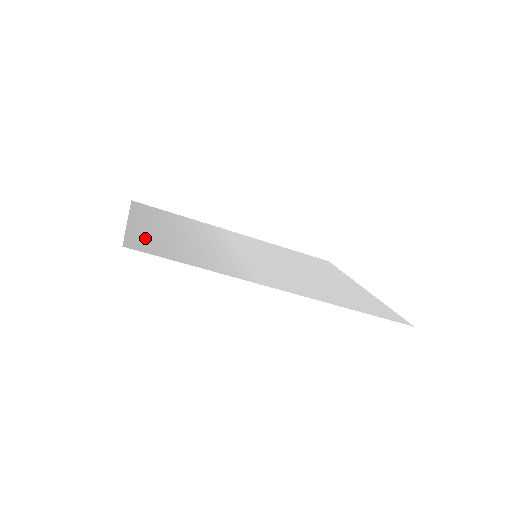
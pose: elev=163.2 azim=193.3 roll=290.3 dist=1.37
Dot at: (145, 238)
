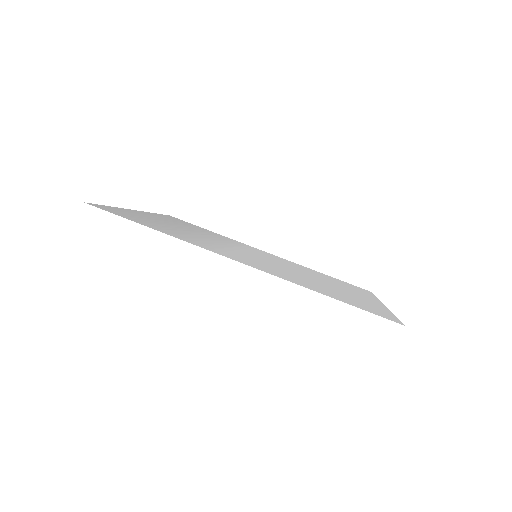
Dot at: (126, 212)
